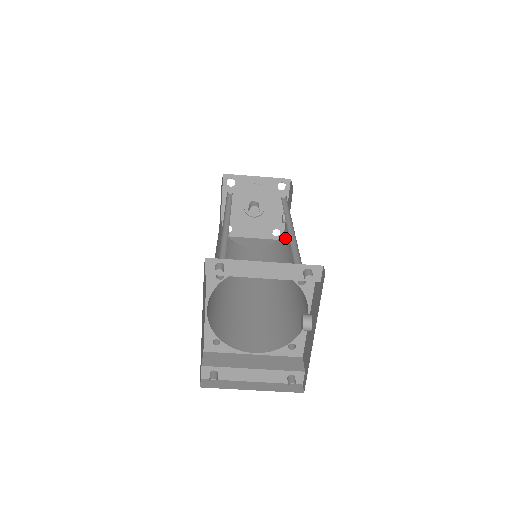
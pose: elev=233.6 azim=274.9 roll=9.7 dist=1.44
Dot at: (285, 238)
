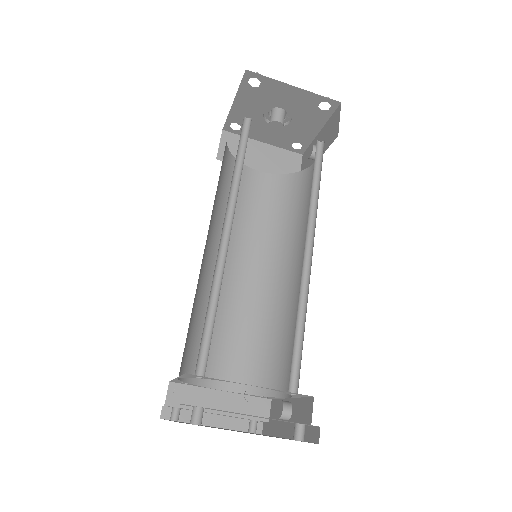
Dot at: (303, 188)
